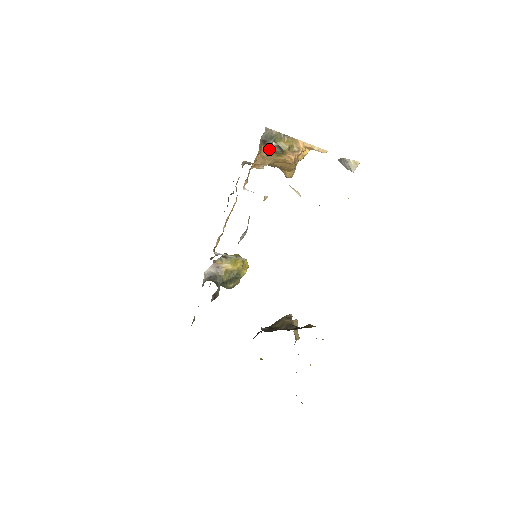
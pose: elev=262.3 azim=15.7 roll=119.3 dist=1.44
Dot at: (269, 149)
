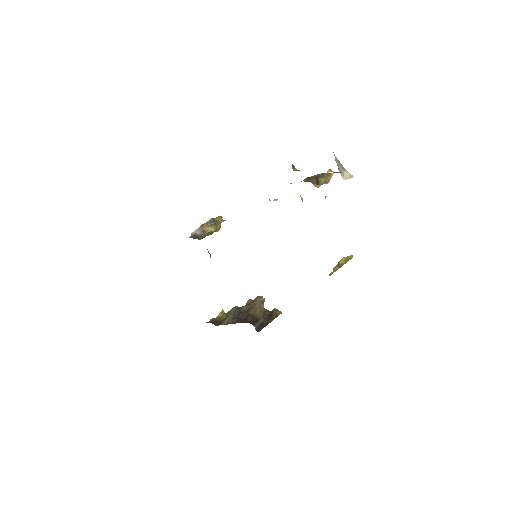
Dot at: (309, 180)
